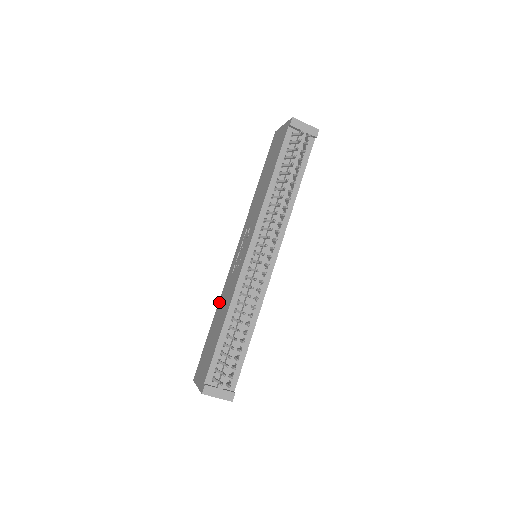
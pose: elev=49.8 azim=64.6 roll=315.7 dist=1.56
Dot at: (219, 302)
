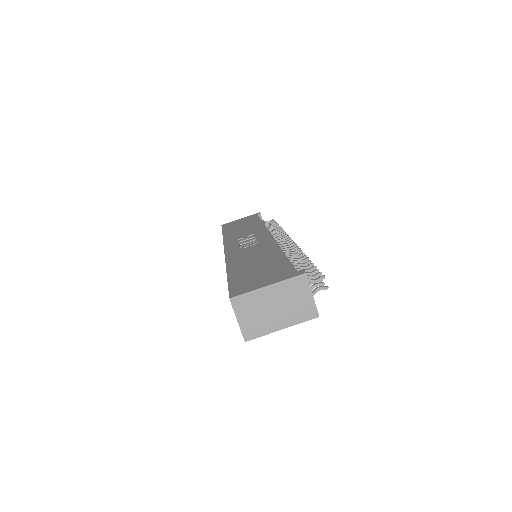
Dot at: (229, 263)
